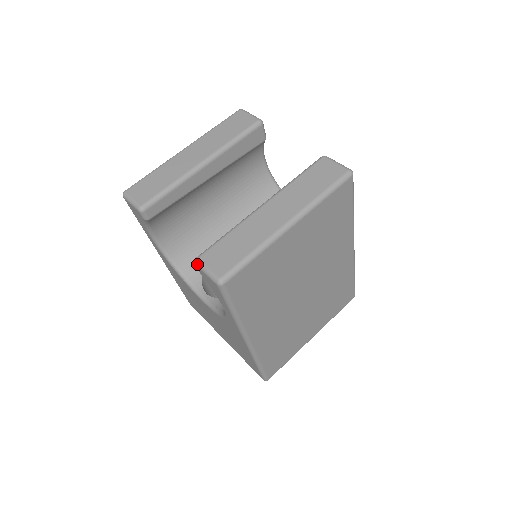
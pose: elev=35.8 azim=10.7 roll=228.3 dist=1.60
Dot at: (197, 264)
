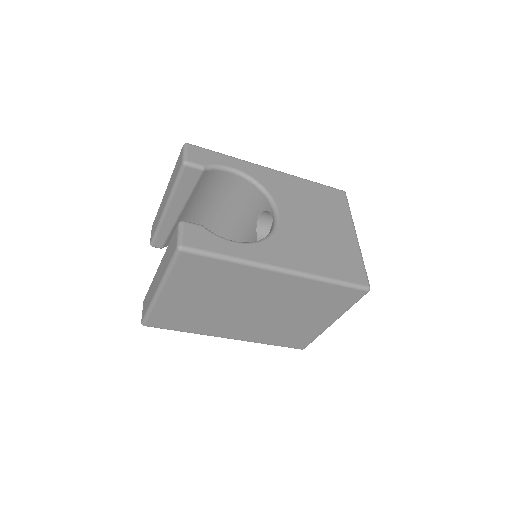
Dot at: occluded
